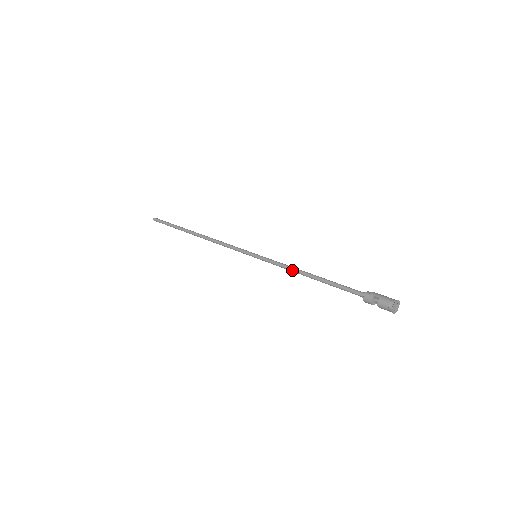
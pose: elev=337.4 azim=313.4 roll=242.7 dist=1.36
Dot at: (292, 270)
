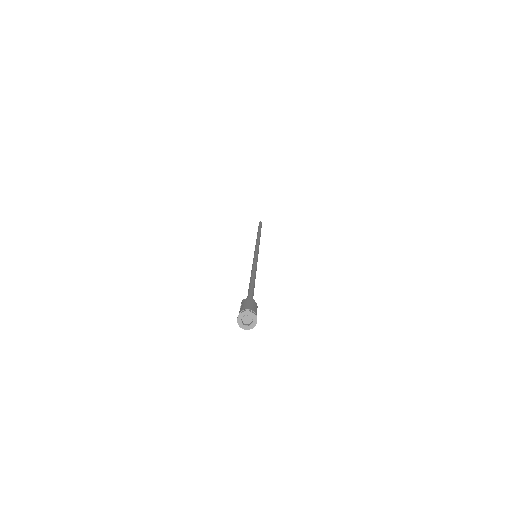
Dot at: (251, 271)
